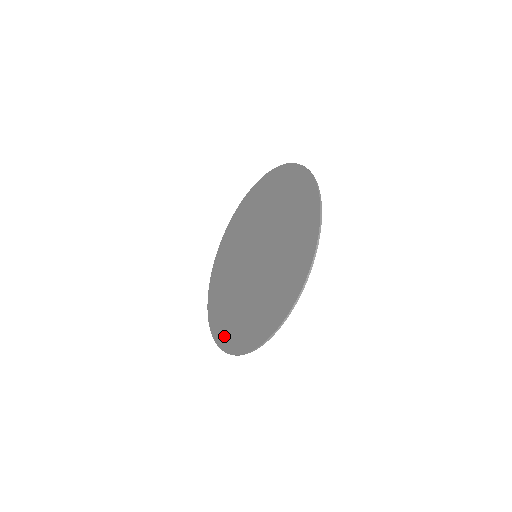
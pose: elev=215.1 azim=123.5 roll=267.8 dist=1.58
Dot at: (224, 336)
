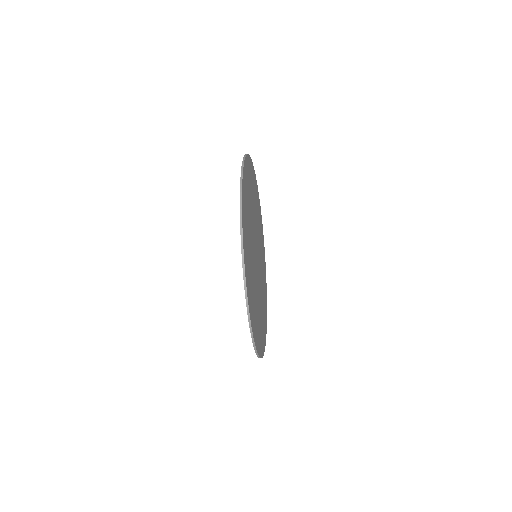
Dot at: occluded
